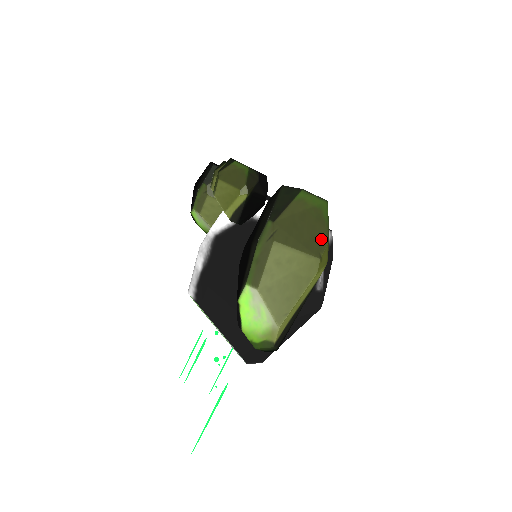
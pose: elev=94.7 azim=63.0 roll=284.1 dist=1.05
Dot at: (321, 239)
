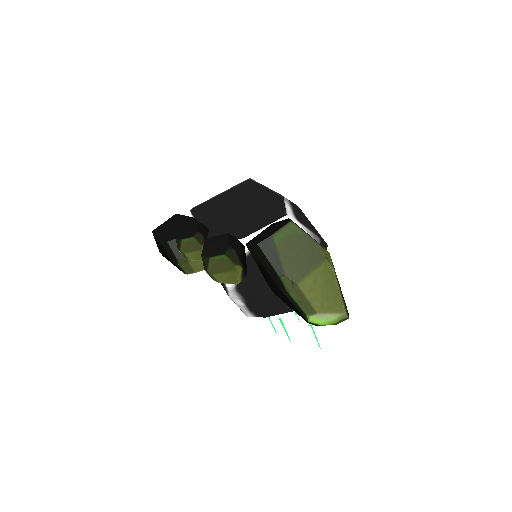
Dot at: (314, 248)
